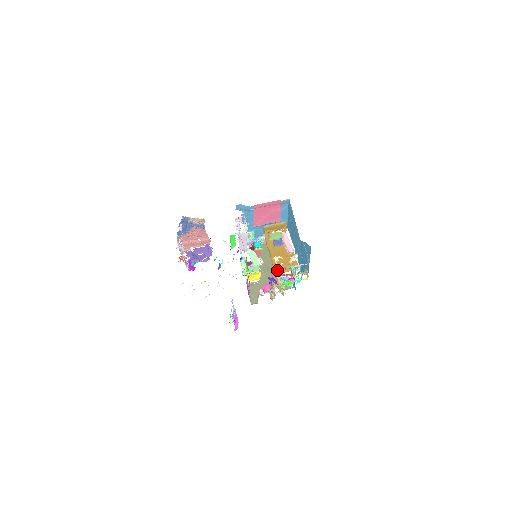
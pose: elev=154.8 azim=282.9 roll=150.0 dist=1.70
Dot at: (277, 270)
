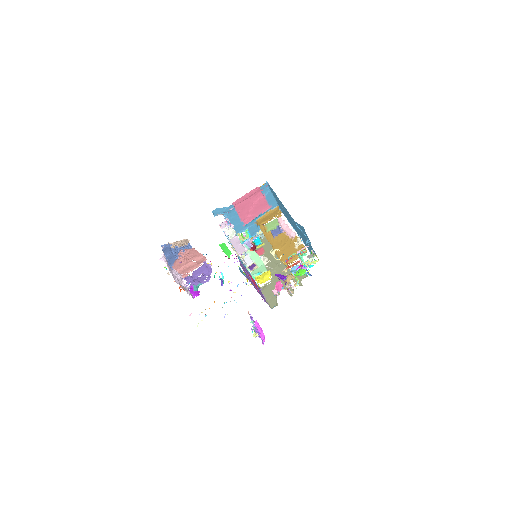
Dot at: (285, 262)
